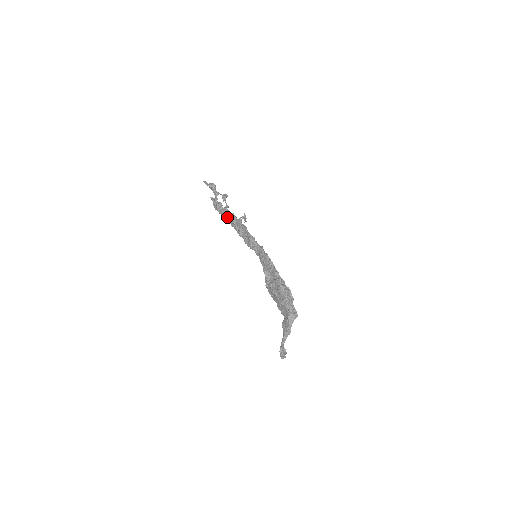
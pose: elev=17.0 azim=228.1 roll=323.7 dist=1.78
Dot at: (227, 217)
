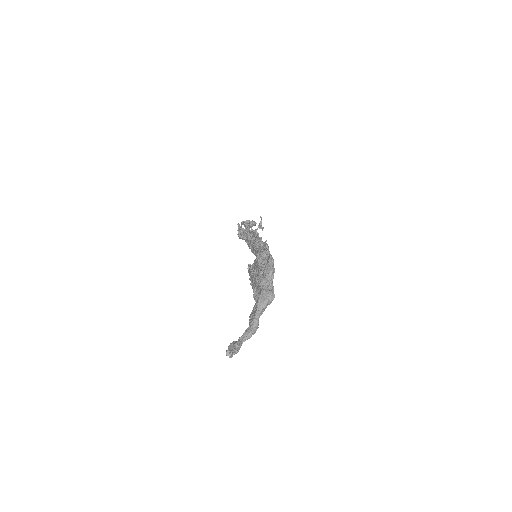
Dot at: (245, 235)
